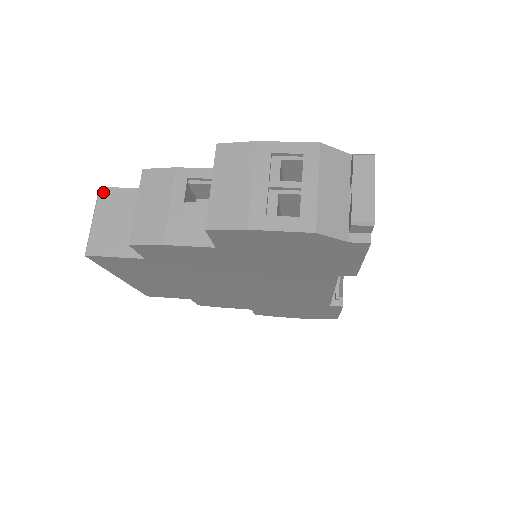
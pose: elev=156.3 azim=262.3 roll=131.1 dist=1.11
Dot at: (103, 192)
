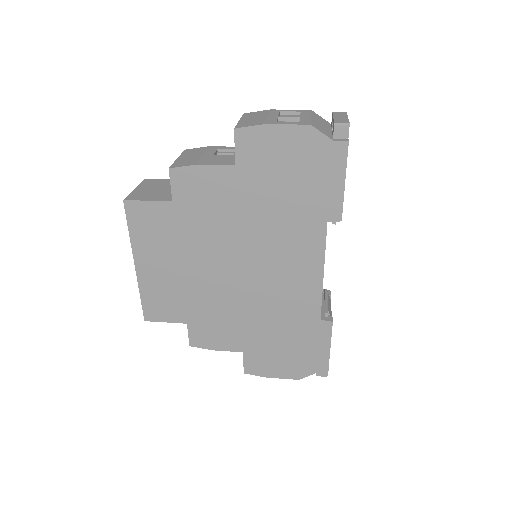
Dot at: (146, 180)
